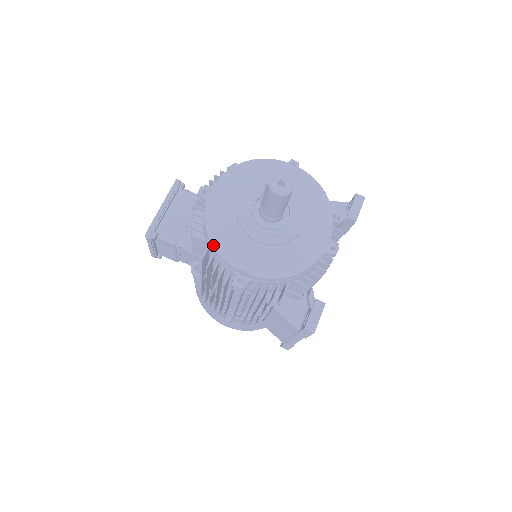
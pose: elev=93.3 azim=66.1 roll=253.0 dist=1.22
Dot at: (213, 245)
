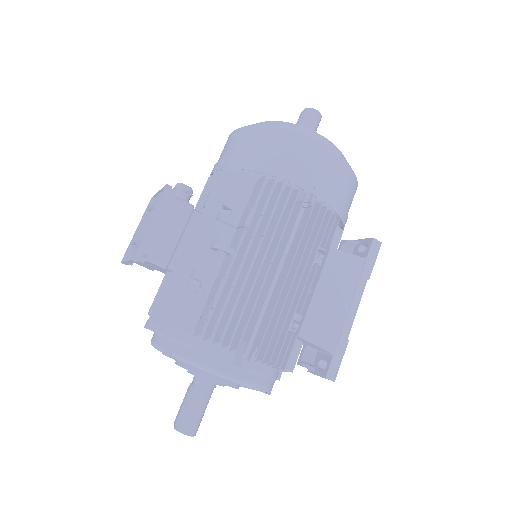
Dot at: occluded
